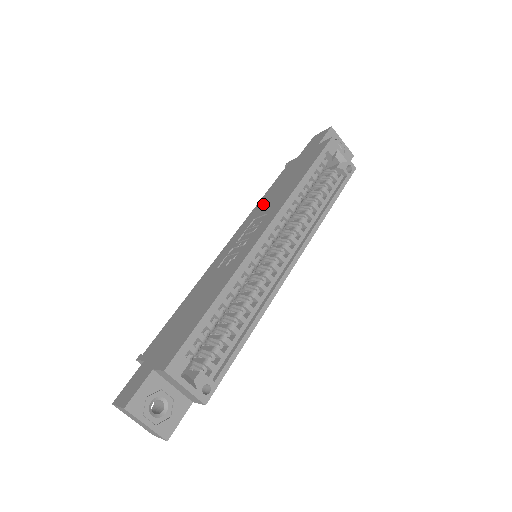
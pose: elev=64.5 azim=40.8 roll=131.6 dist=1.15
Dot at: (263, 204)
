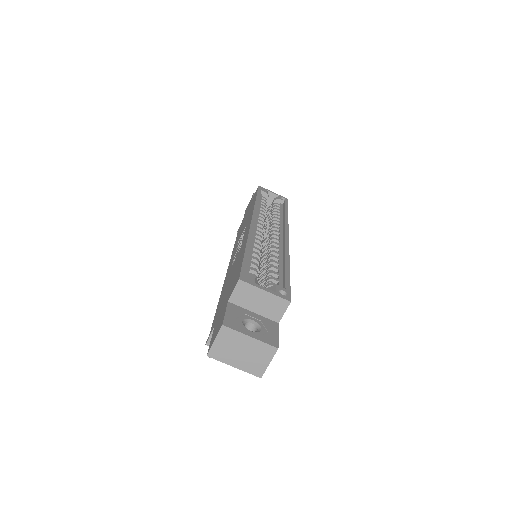
Dot at: (238, 238)
